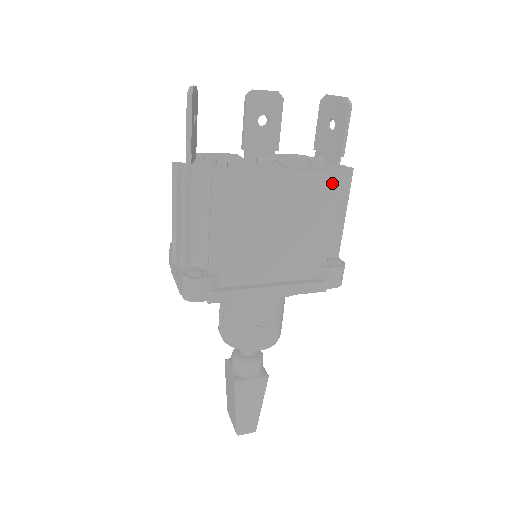
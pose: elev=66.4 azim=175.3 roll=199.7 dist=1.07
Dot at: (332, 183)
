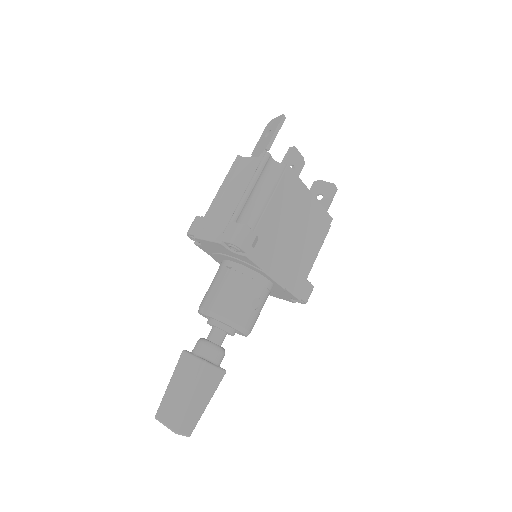
Dot at: (327, 222)
